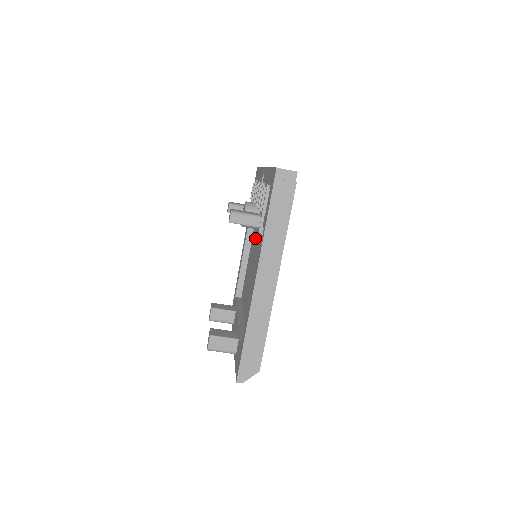
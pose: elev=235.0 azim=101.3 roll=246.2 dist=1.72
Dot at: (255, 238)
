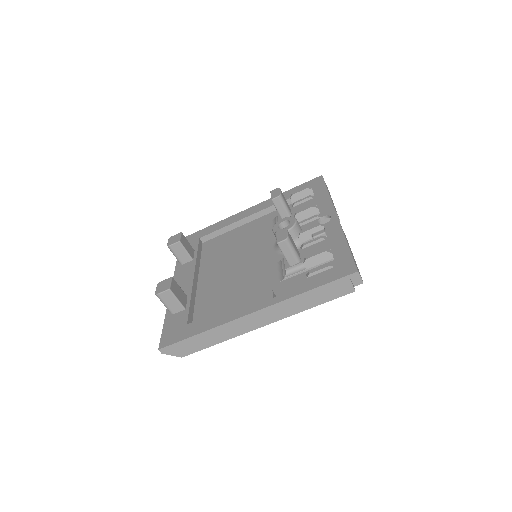
Dot at: (266, 232)
